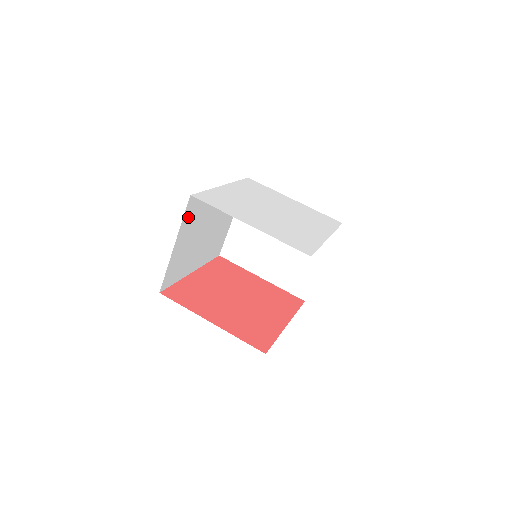
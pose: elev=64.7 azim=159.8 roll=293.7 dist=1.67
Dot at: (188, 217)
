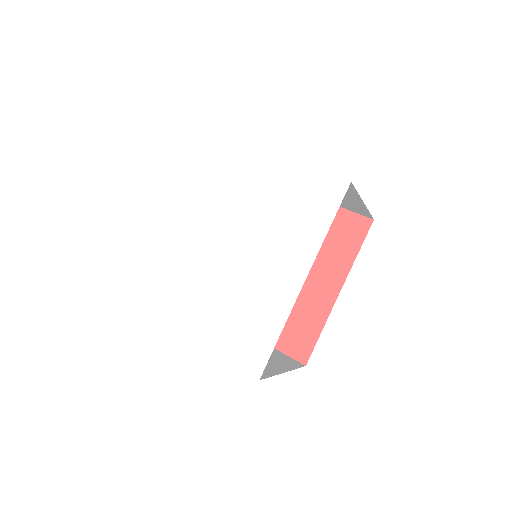
Dot at: occluded
